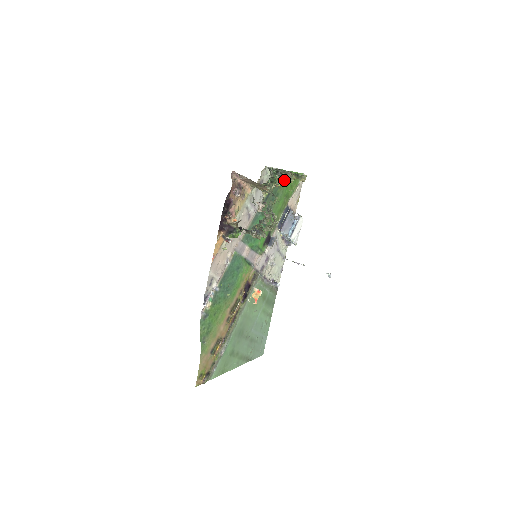
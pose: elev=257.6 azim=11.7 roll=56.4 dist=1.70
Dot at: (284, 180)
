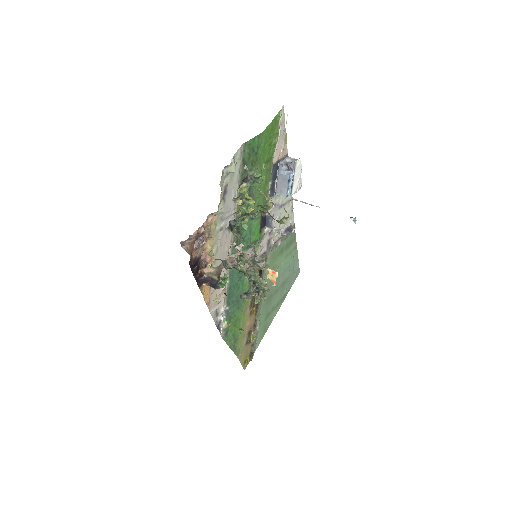
Dot at: occluded
